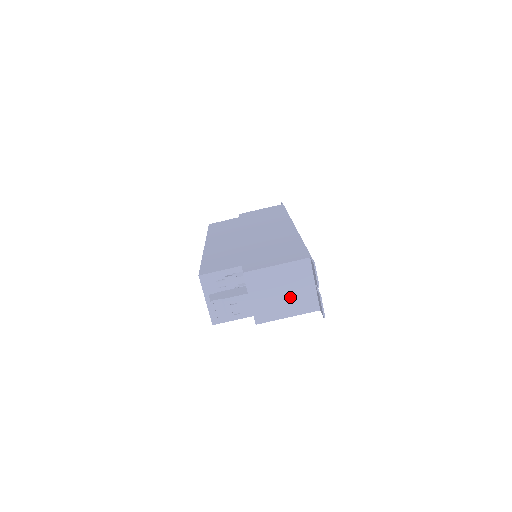
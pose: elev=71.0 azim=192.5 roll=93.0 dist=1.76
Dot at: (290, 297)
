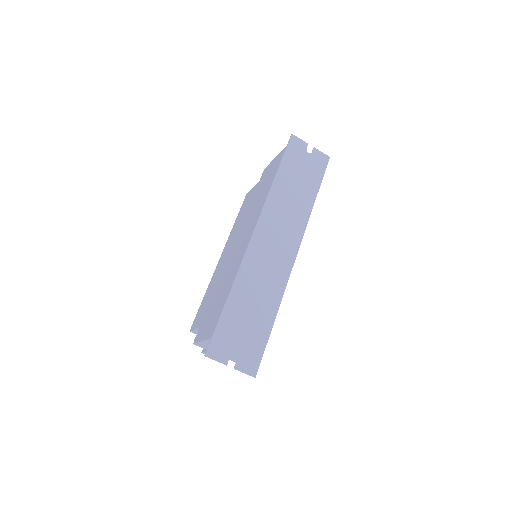
Dot at: occluded
